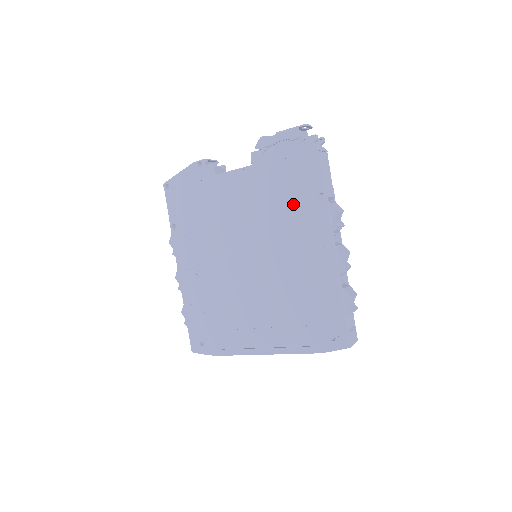
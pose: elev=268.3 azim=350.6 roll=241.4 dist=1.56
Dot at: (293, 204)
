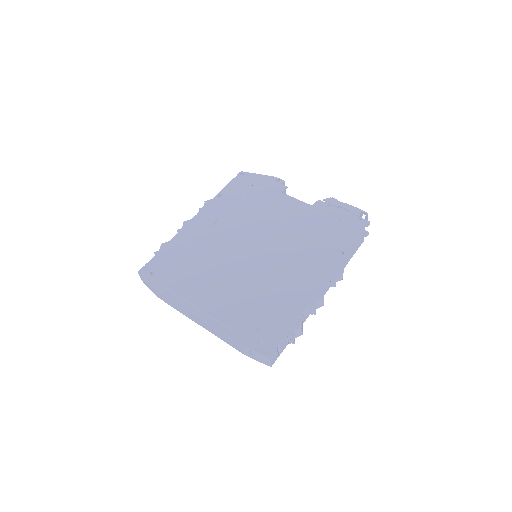
Dot at: (318, 243)
